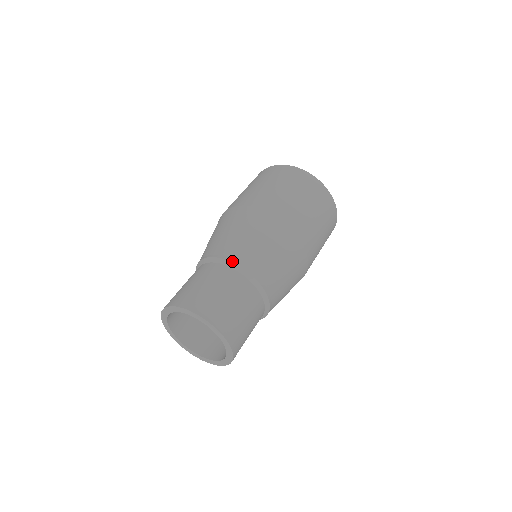
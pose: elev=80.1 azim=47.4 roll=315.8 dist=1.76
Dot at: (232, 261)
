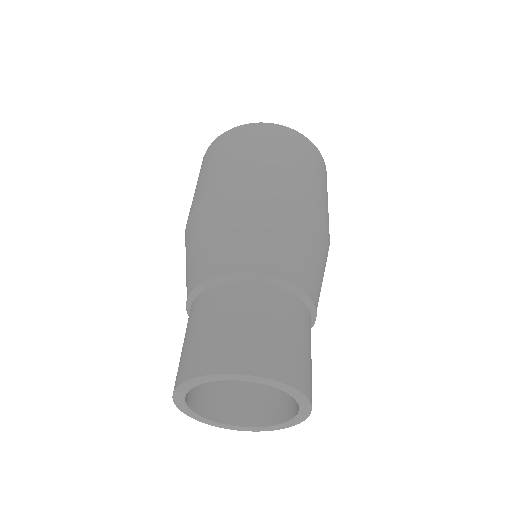
Dot at: (221, 274)
